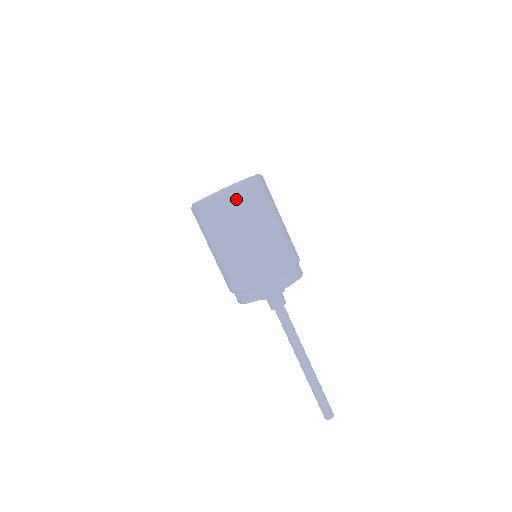
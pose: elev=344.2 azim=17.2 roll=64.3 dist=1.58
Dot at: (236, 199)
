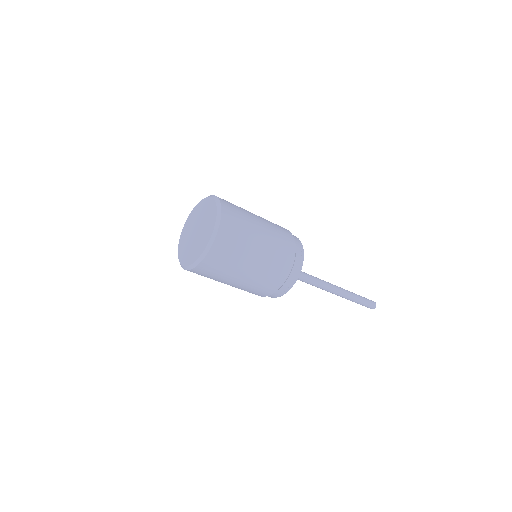
Dot at: (214, 261)
